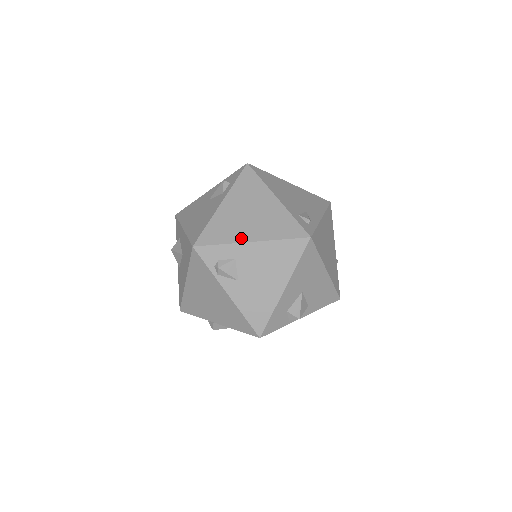
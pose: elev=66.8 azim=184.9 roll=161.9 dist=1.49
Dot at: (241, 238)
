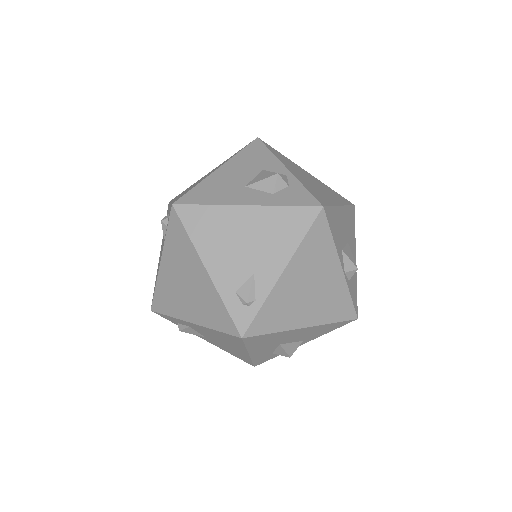
Dot at: (183, 315)
